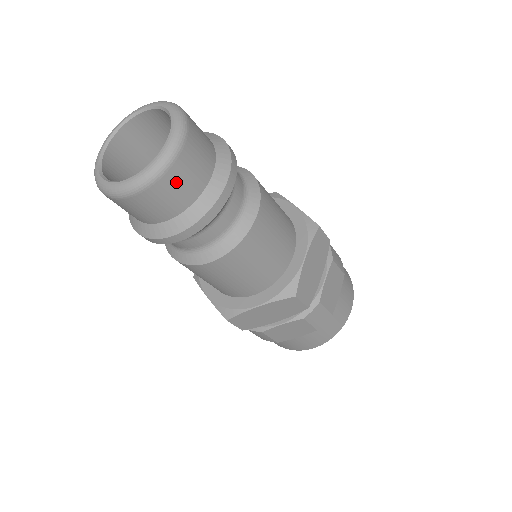
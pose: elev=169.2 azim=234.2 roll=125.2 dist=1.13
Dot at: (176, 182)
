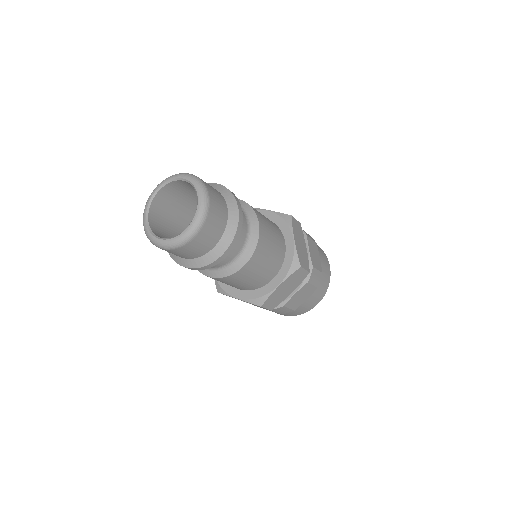
Dot at: (187, 251)
